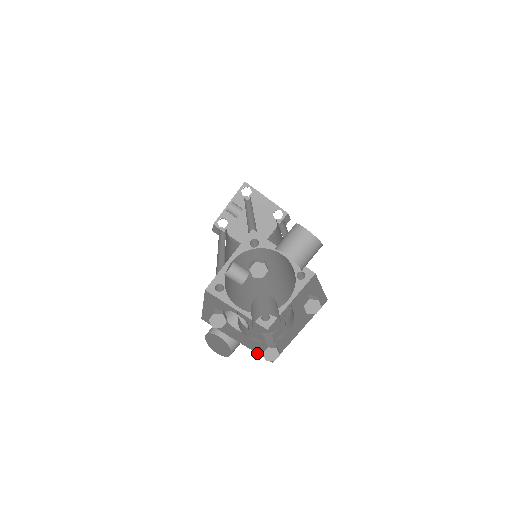
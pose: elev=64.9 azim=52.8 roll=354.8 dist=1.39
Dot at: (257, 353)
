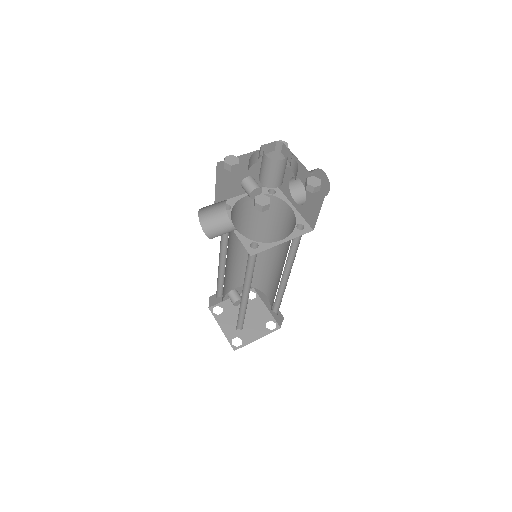
Dot at: occluded
